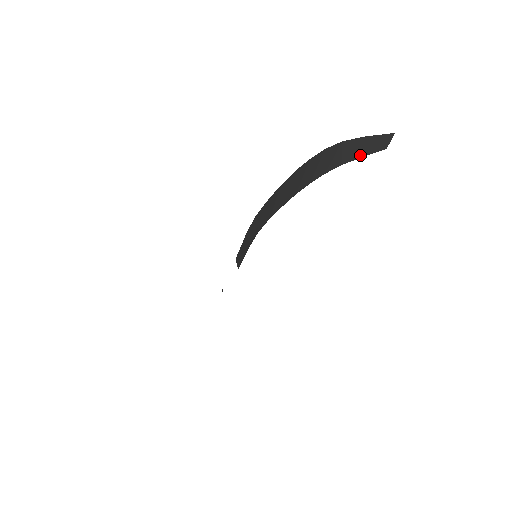
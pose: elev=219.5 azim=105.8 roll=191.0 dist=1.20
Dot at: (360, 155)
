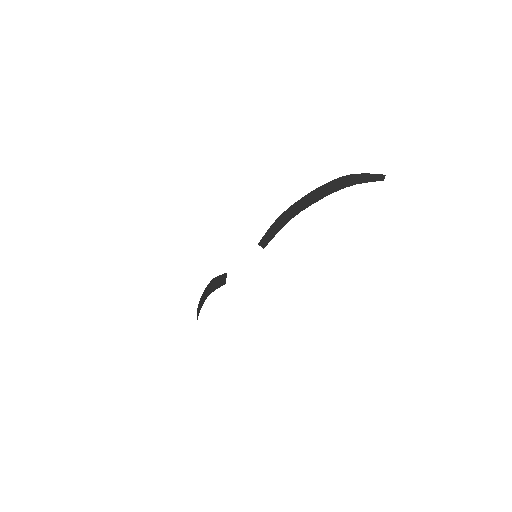
Dot at: (368, 181)
